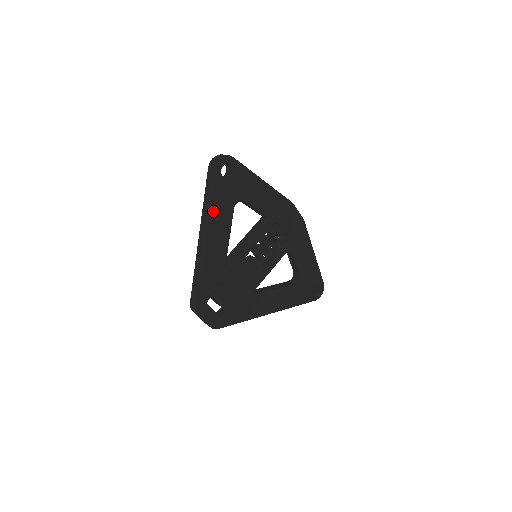
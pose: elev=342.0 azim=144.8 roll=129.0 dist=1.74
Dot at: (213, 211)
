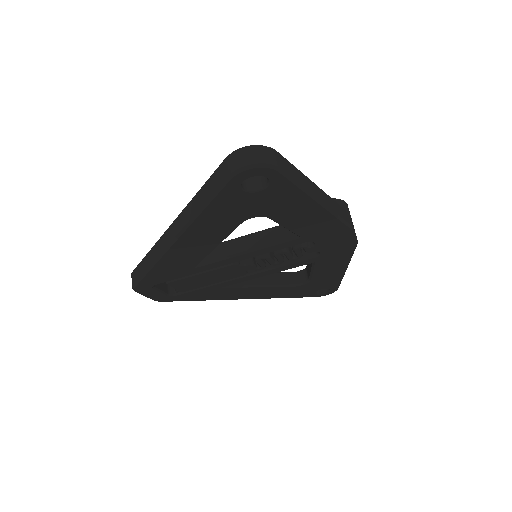
Dot at: (202, 220)
